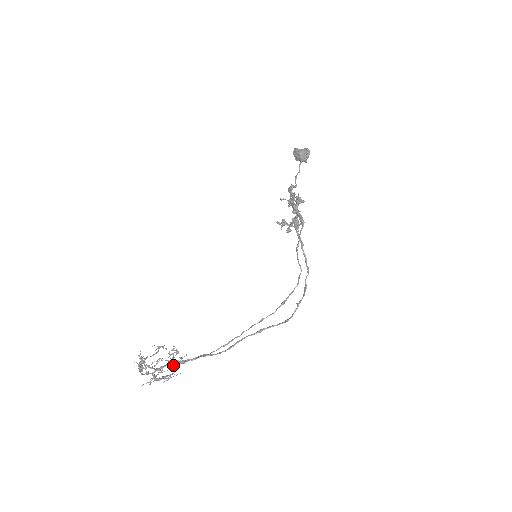
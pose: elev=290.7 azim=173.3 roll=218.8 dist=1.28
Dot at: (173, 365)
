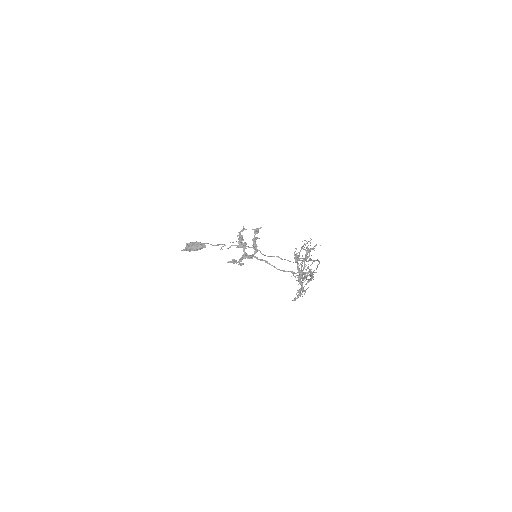
Dot at: (303, 278)
